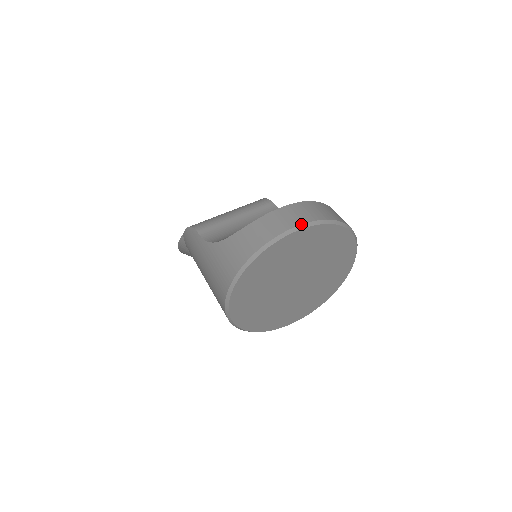
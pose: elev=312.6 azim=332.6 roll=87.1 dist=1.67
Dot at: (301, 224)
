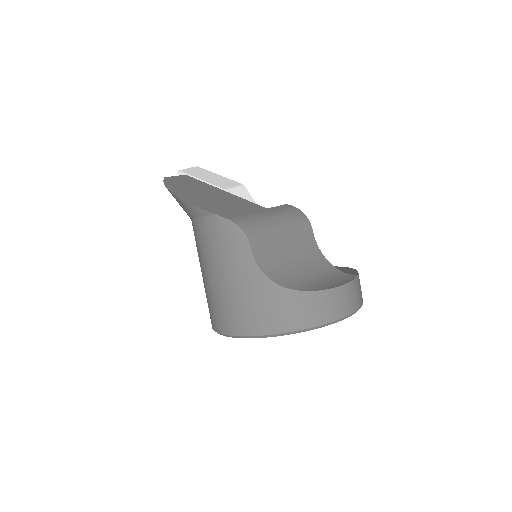
Dot at: (354, 312)
